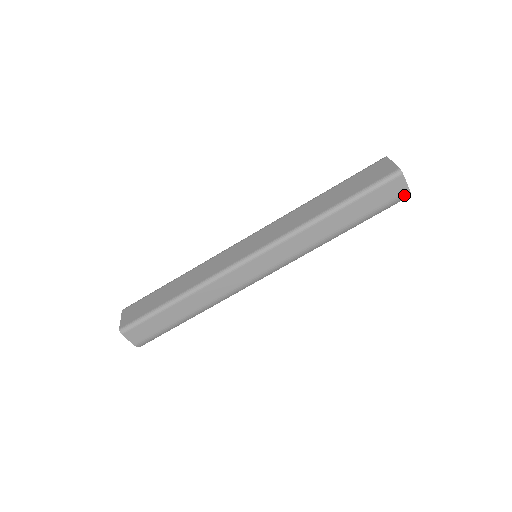
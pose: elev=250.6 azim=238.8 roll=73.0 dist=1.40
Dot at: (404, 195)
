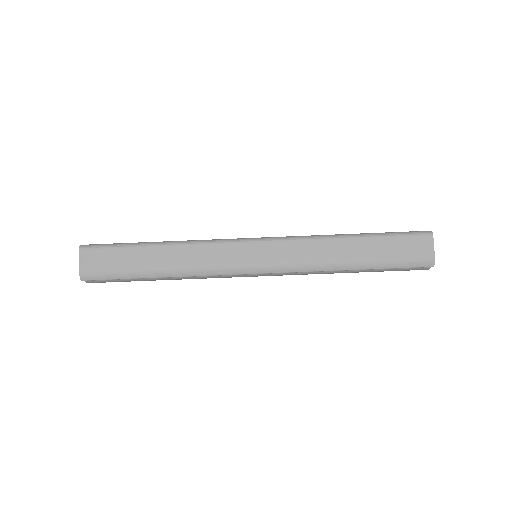
Dot at: (428, 259)
